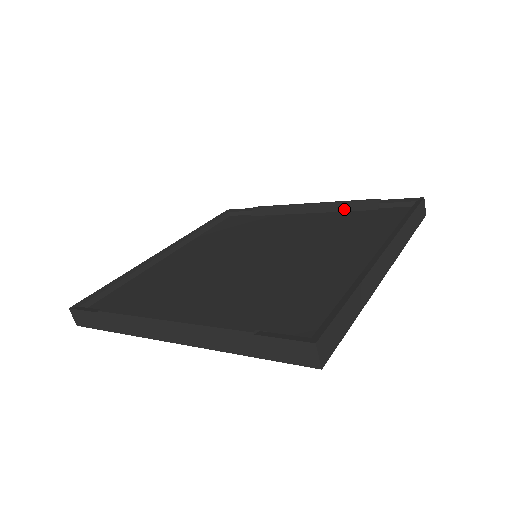
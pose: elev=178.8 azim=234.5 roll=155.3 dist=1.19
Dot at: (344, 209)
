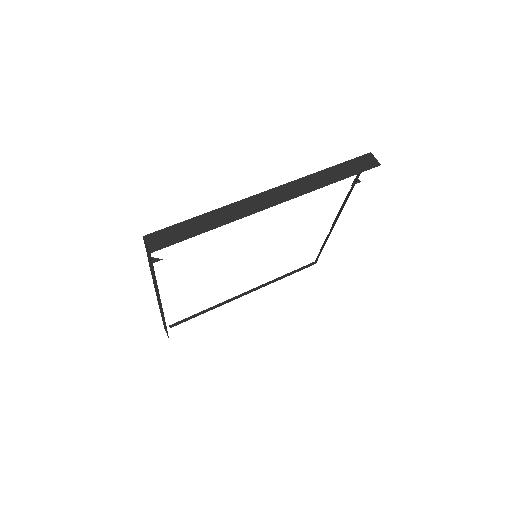
Dot at: occluded
